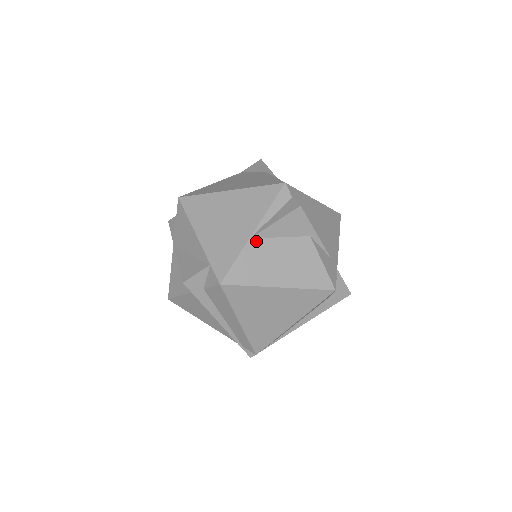
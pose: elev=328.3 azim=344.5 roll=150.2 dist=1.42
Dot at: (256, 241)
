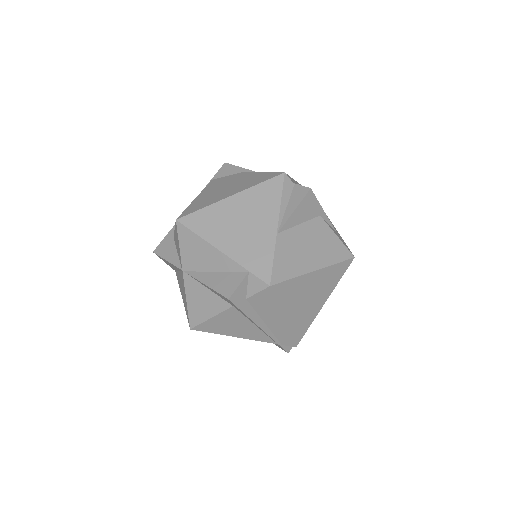
Dot at: (283, 234)
